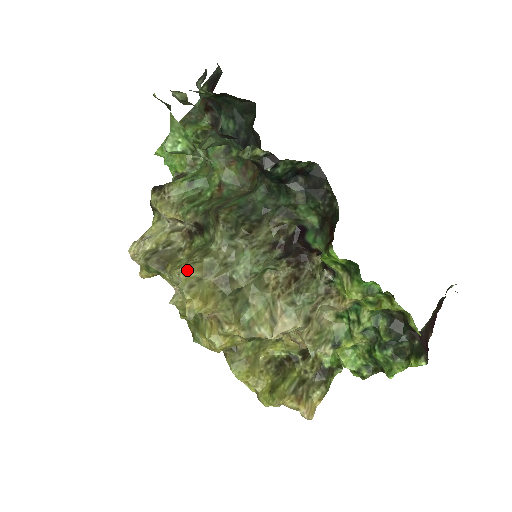
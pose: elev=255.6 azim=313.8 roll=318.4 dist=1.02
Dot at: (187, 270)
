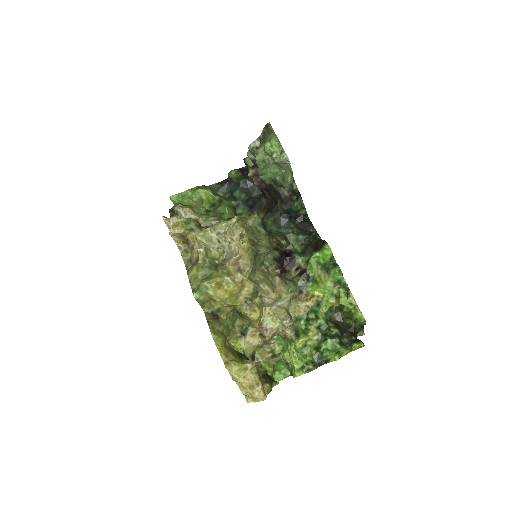
Dot at: (238, 220)
